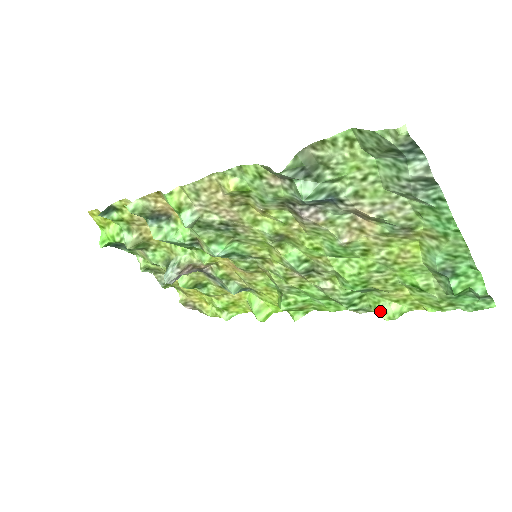
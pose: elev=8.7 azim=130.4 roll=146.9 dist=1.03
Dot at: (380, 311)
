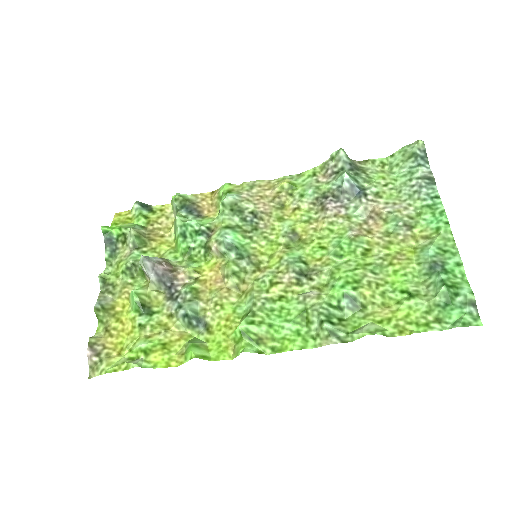
Dot at: (360, 330)
